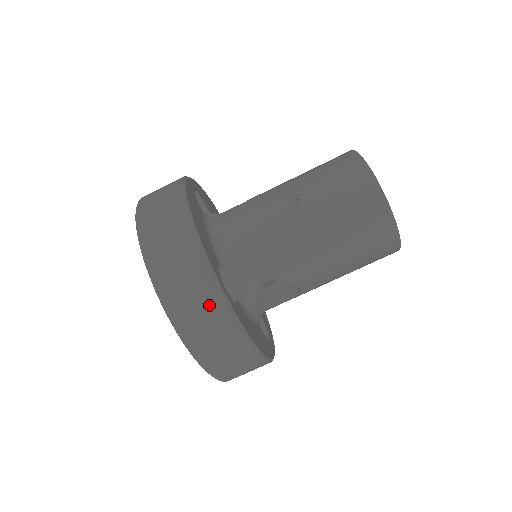
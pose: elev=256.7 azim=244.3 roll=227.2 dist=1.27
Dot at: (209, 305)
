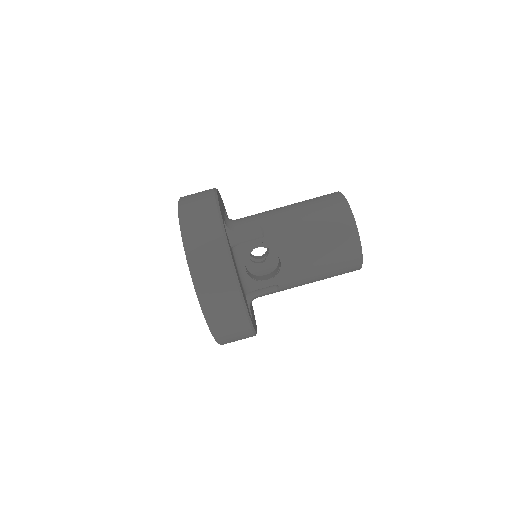
Dot at: (210, 224)
